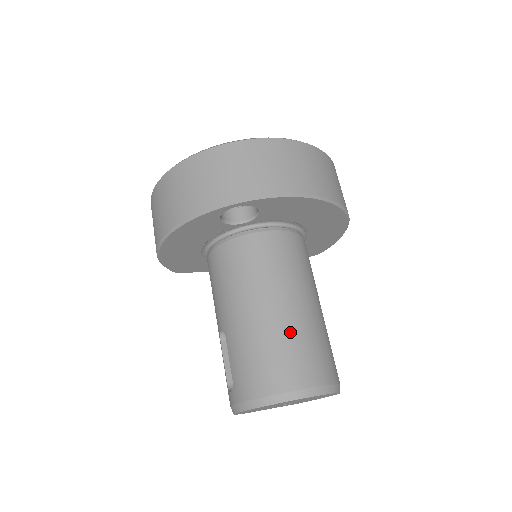
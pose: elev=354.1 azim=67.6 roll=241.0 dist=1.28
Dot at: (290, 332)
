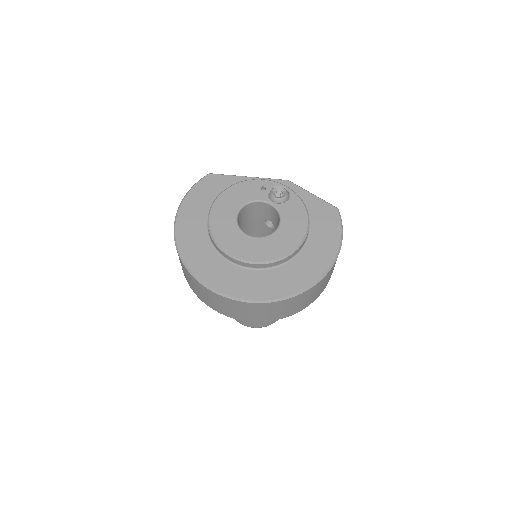
Dot at: occluded
